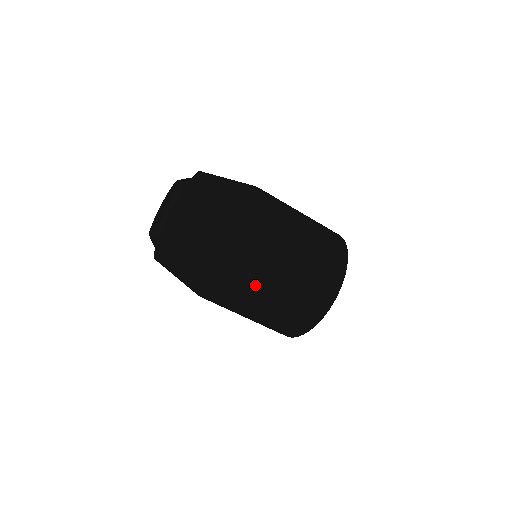
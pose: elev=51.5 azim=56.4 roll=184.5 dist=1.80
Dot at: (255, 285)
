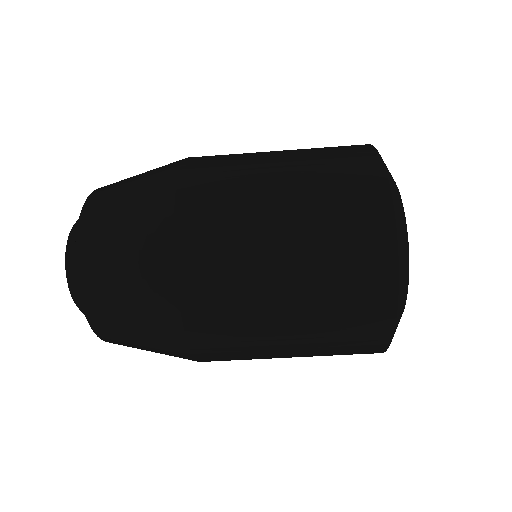
Dot at: (233, 281)
